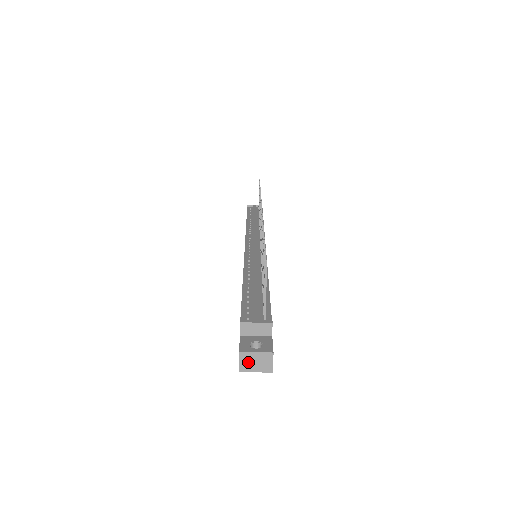
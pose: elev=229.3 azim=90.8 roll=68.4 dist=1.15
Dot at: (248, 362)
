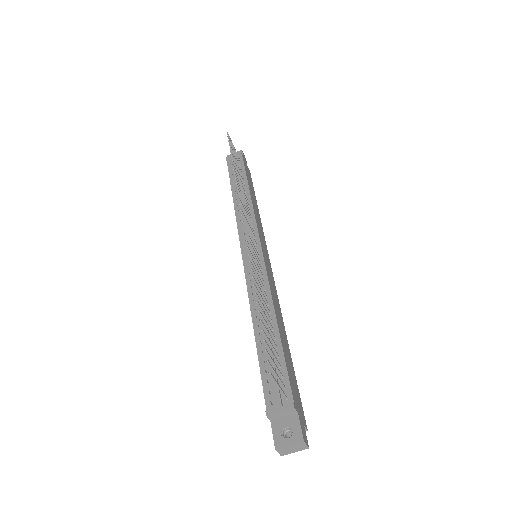
Dot at: (285, 450)
